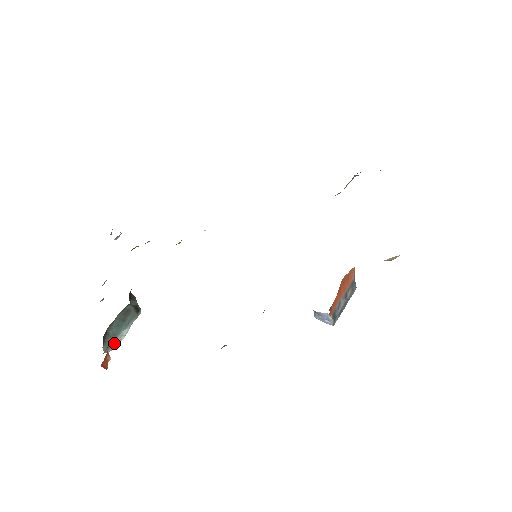
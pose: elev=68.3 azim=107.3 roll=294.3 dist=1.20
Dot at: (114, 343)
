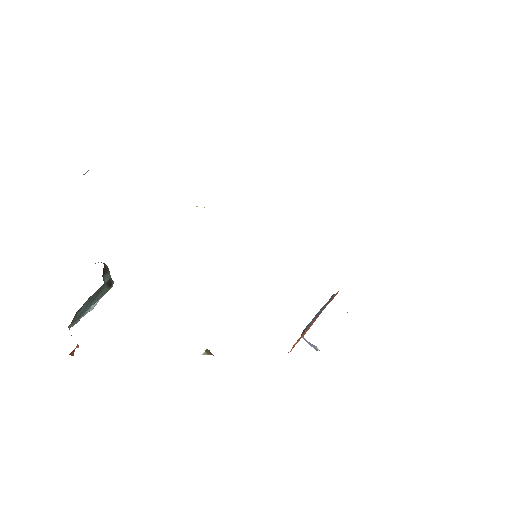
Dot at: (80, 317)
